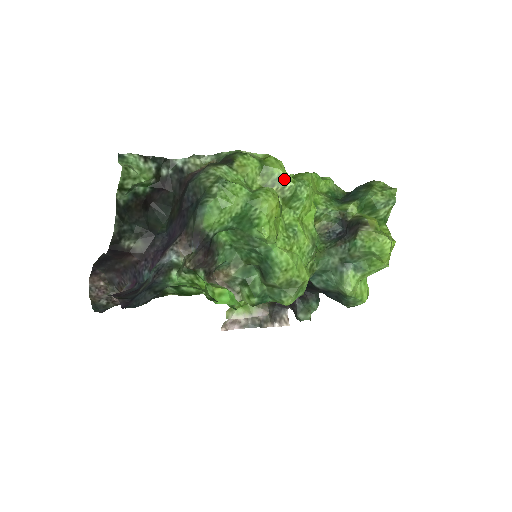
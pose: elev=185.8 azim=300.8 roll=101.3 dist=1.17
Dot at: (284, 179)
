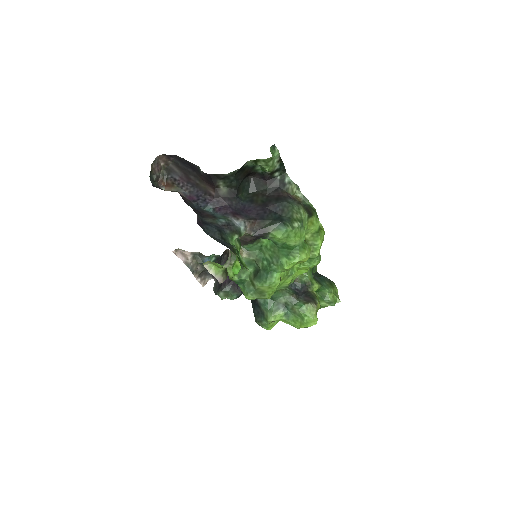
Dot at: (317, 249)
